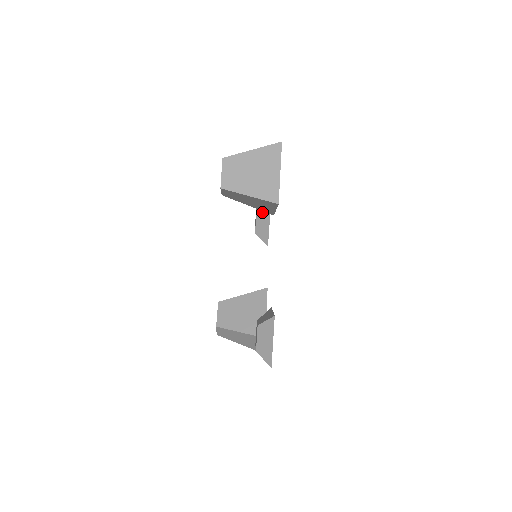
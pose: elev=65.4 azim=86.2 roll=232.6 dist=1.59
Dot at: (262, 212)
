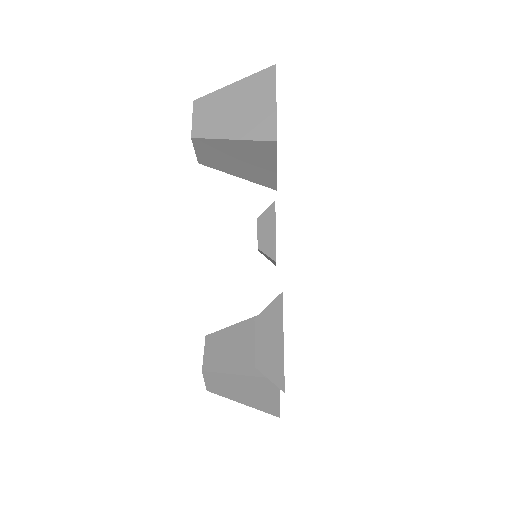
Dot at: (264, 217)
